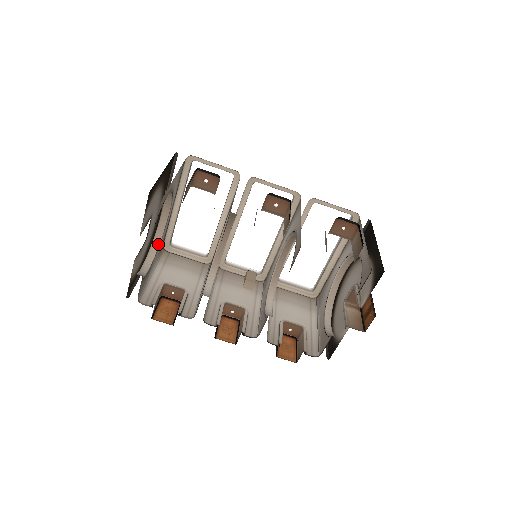
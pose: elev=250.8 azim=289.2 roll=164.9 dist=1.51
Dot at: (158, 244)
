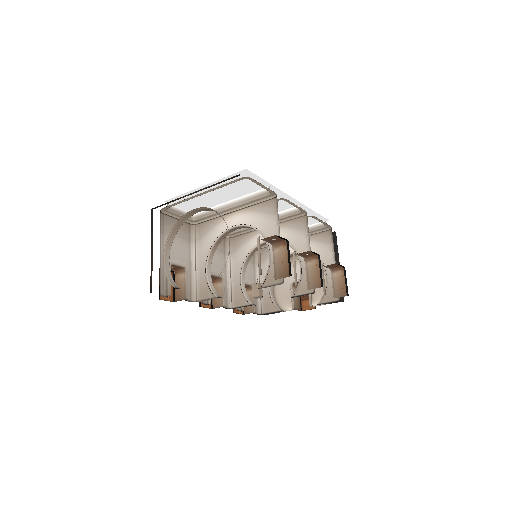
Dot at: (176, 232)
